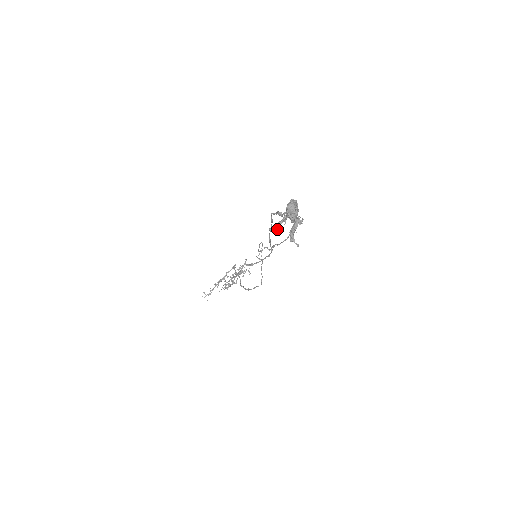
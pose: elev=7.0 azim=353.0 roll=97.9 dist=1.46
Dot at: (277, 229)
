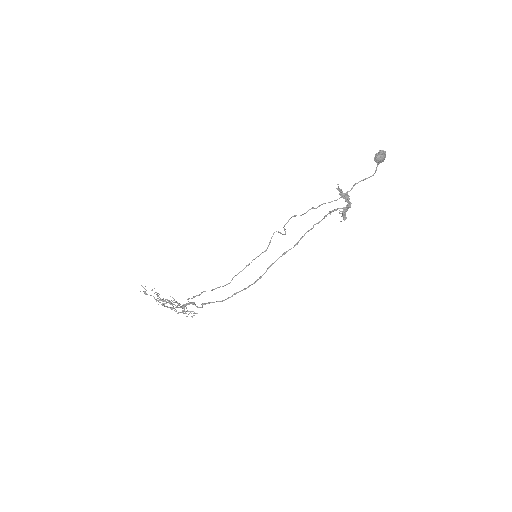
Dot at: (339, 189)
